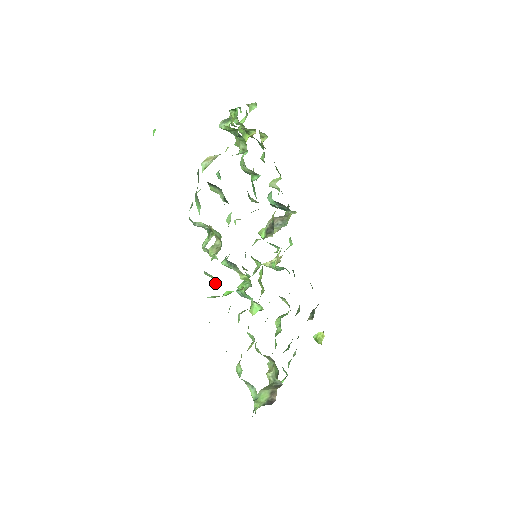
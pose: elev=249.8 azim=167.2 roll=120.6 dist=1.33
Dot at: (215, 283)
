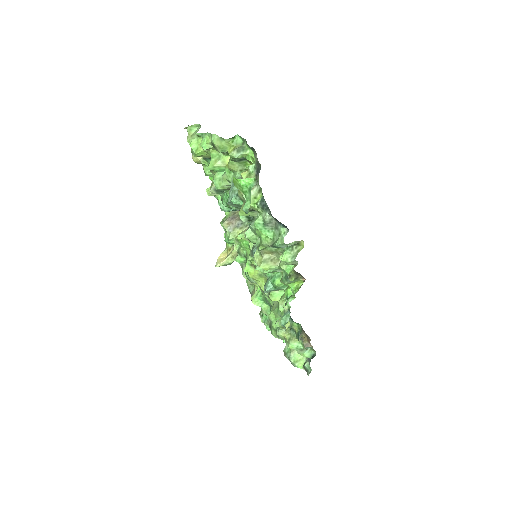
Dot at: (291, 286)
